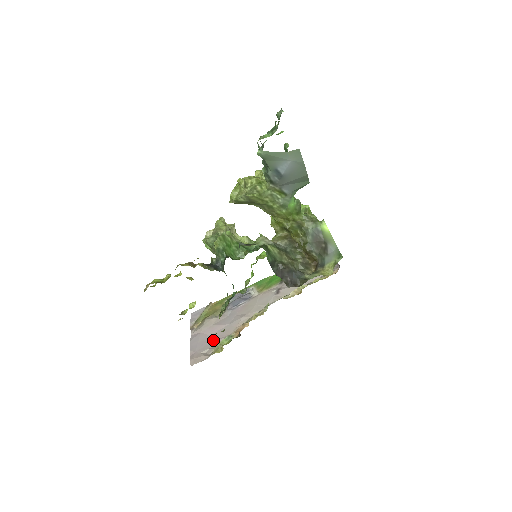
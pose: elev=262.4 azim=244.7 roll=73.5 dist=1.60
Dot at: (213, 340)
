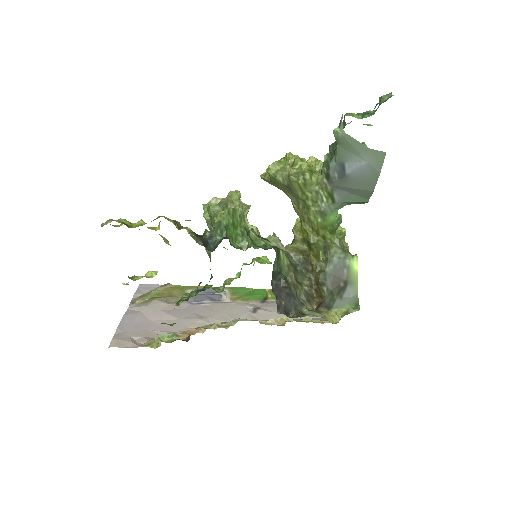
Dot at: (152, 328)
